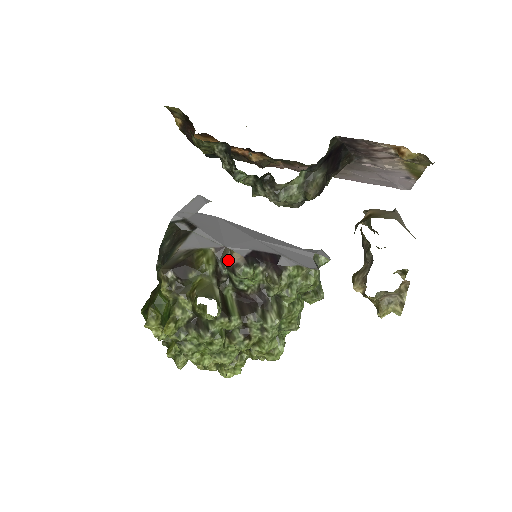
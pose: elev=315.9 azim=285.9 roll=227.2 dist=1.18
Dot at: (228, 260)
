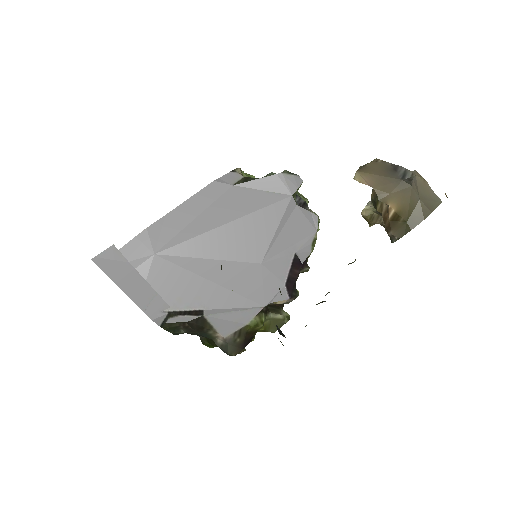
Dot at: occluded
